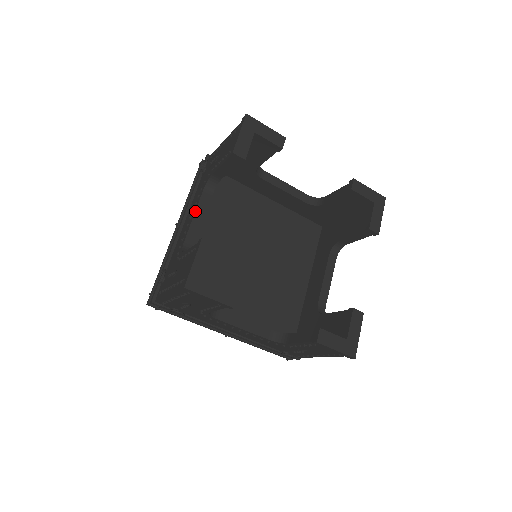
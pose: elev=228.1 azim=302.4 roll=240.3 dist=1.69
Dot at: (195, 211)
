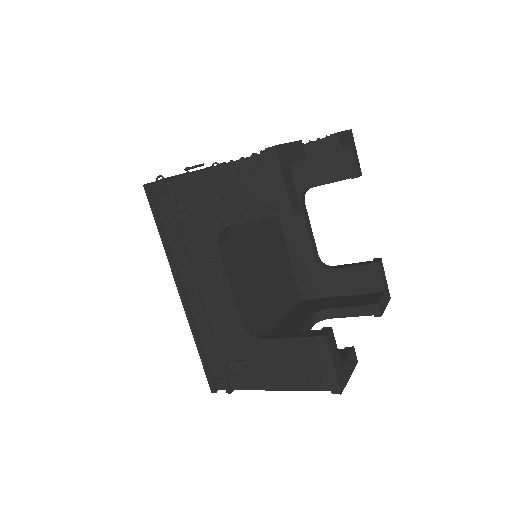
Dot at: occluded
